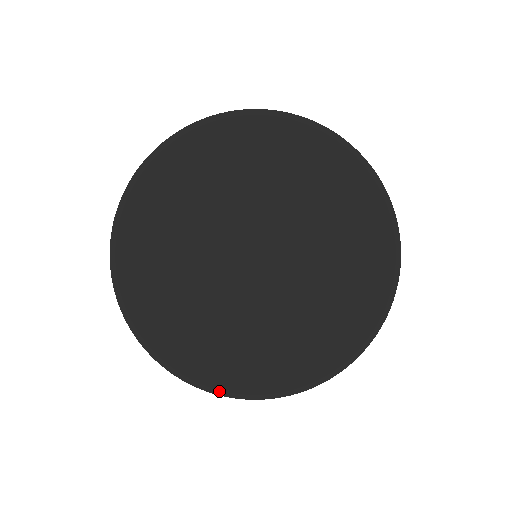
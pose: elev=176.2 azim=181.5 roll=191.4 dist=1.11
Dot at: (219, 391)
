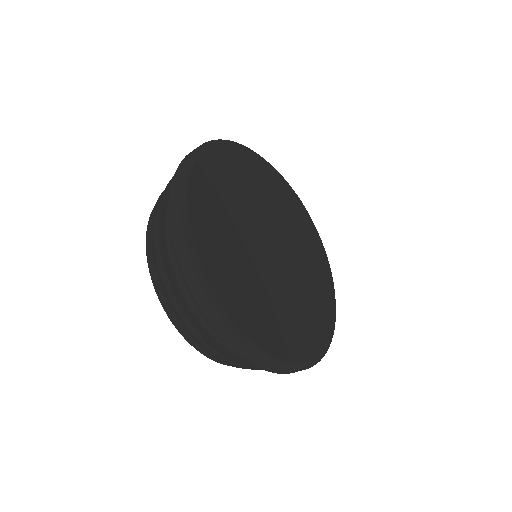
Dot at: (201, 270)
